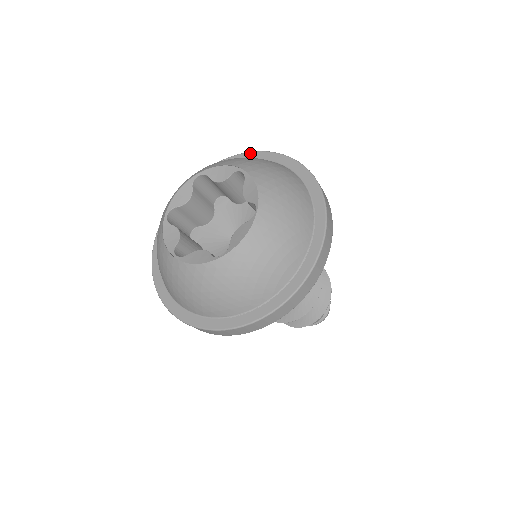
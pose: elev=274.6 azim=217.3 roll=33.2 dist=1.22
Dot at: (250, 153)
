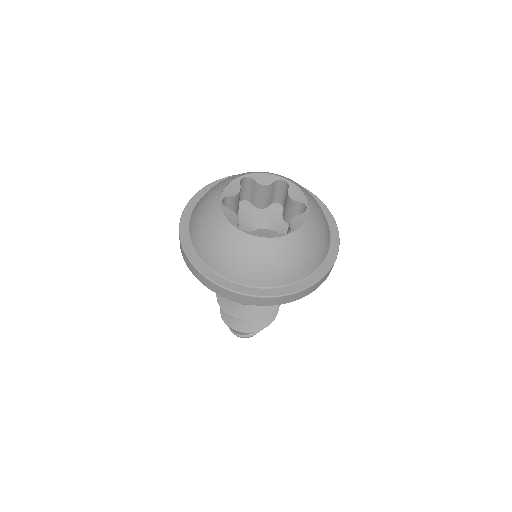
Dot at: (324, 205)
